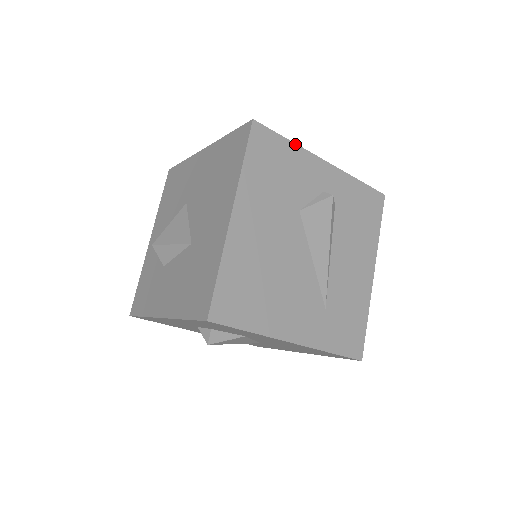
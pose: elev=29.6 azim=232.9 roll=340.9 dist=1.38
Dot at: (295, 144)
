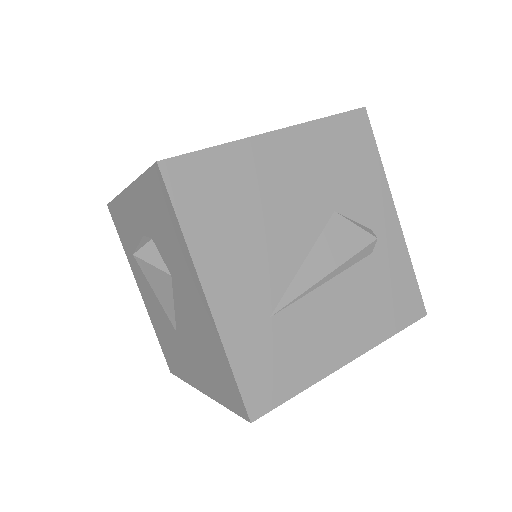
Dot at: (382, 167)
